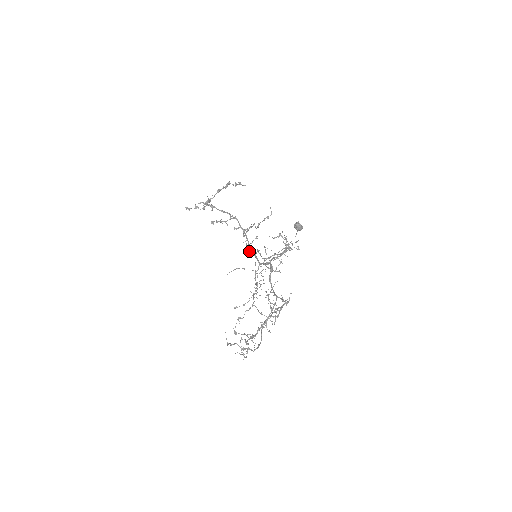
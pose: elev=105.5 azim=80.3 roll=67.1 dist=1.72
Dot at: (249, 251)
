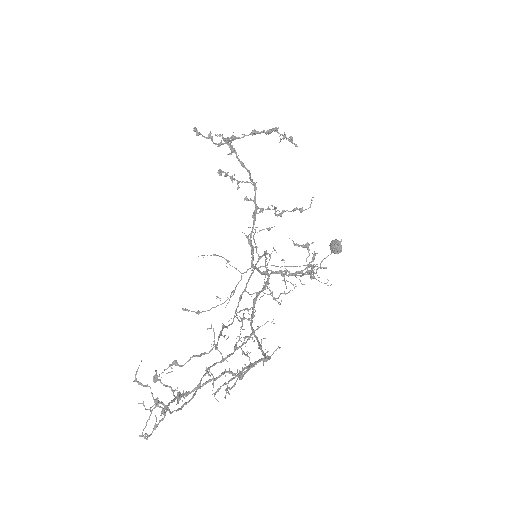
Dot at: (248, 241)
